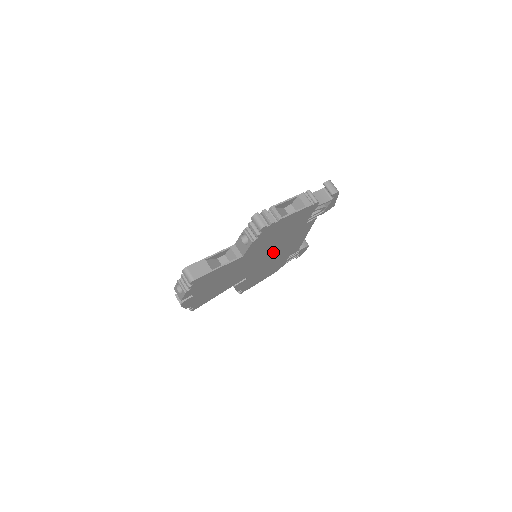
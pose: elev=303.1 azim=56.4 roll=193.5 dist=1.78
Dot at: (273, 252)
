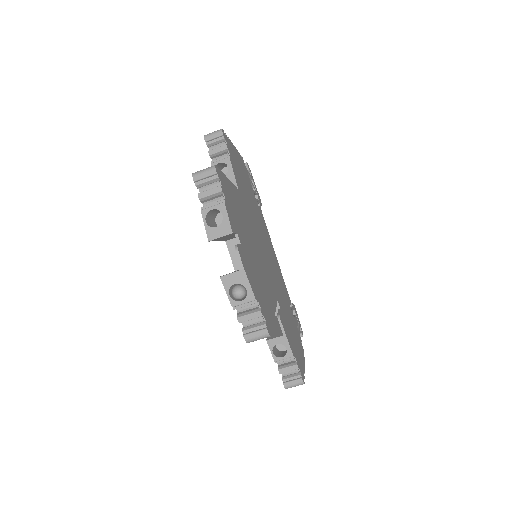
Dot at: (265, 248)
